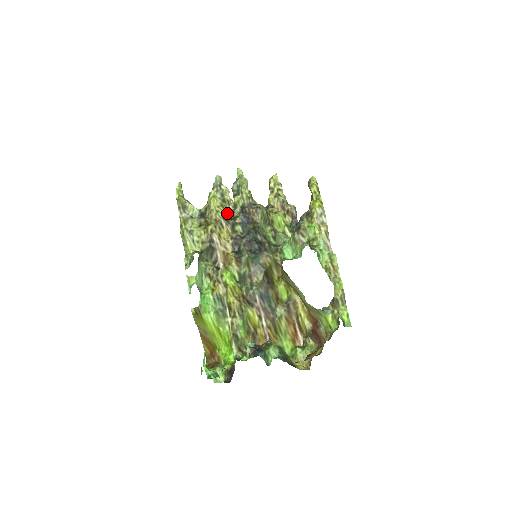
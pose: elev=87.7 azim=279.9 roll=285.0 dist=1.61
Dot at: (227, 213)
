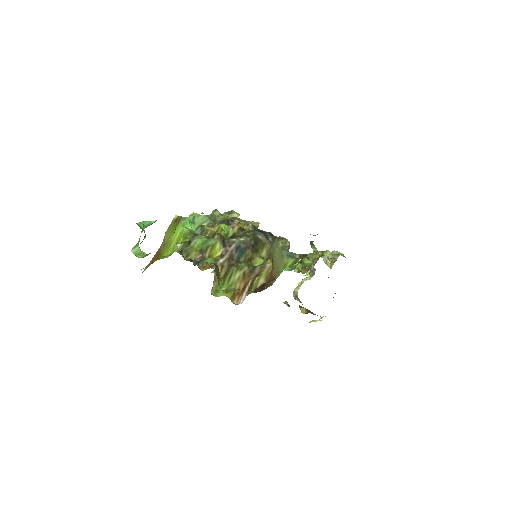
Dot at: occluded
